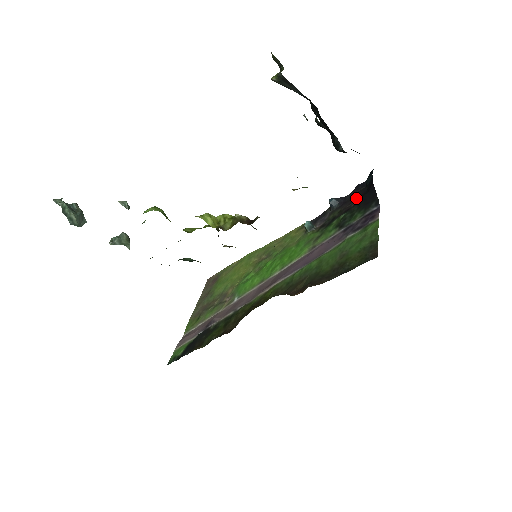
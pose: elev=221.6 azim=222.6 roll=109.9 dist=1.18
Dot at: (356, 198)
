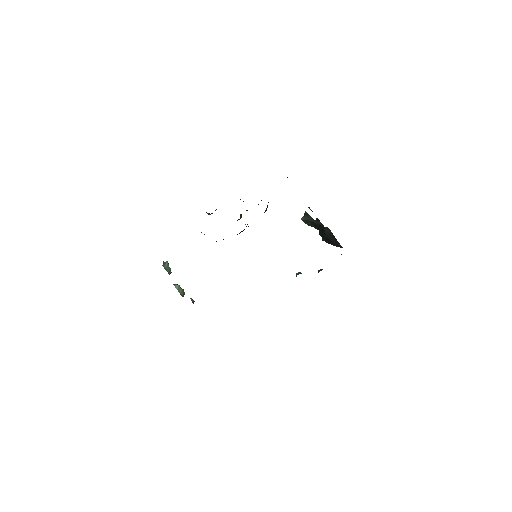
Dot at: occluded
